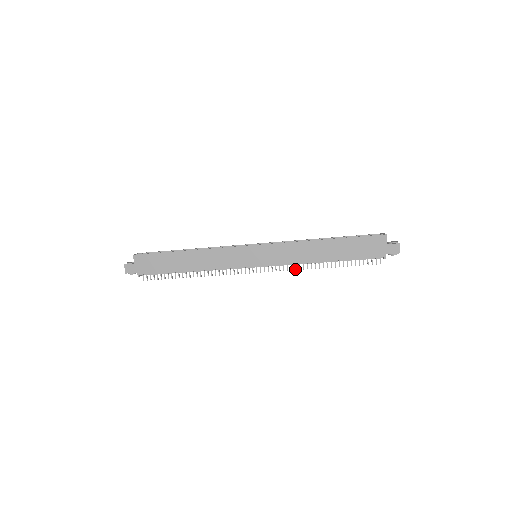
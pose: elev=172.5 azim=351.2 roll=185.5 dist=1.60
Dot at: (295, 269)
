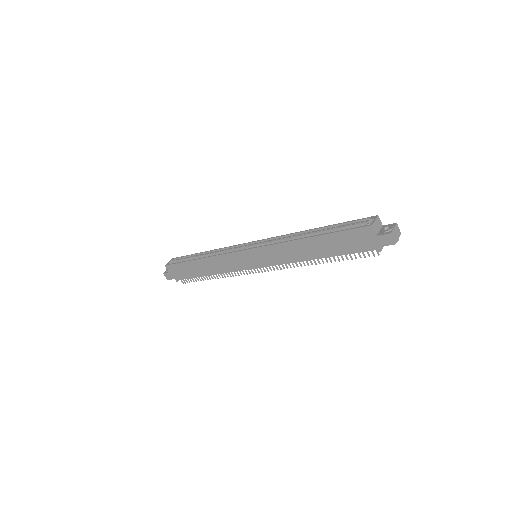
Dot at: occluded
